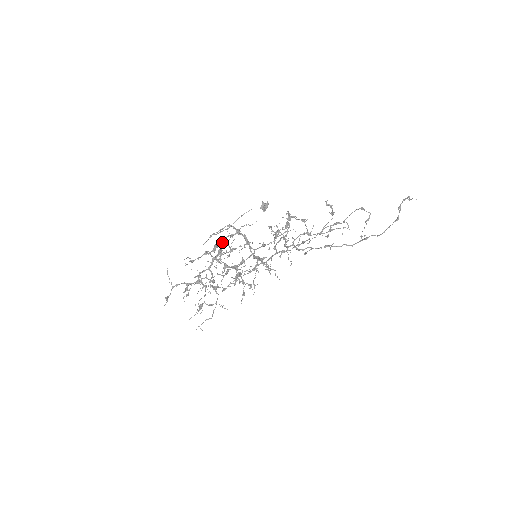
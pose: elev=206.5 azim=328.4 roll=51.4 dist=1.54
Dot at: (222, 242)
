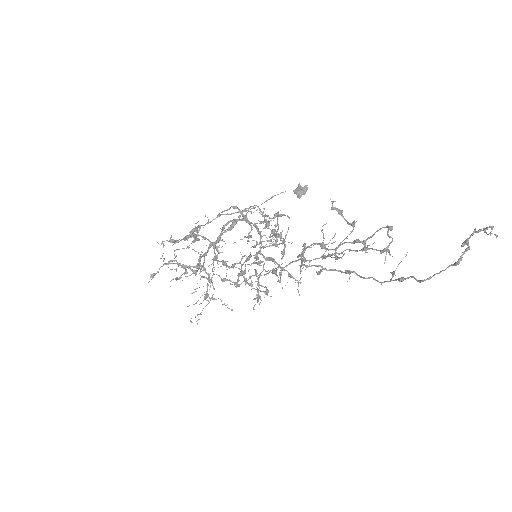
Dot at: (198, 227)
